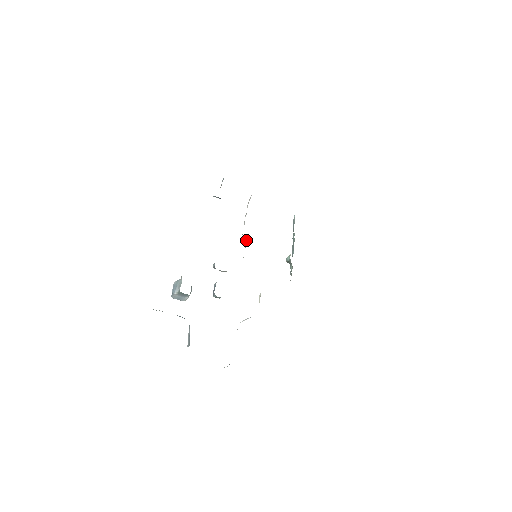
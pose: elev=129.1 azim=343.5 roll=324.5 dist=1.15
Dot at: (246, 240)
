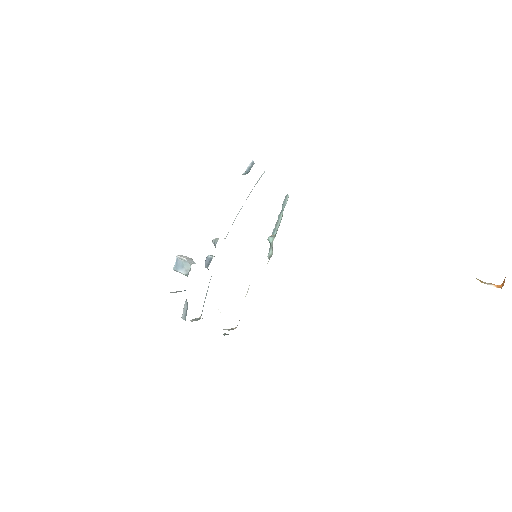
Dot at: occluded
